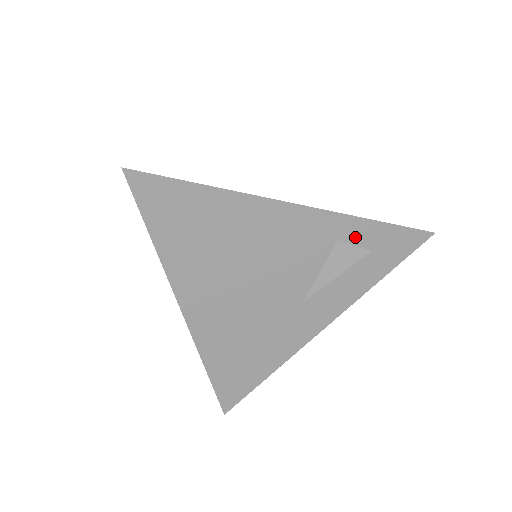
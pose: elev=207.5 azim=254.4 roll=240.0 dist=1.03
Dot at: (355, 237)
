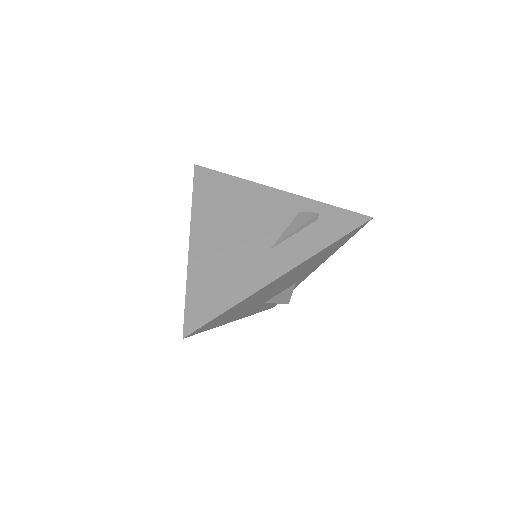
Dot at: occluded
